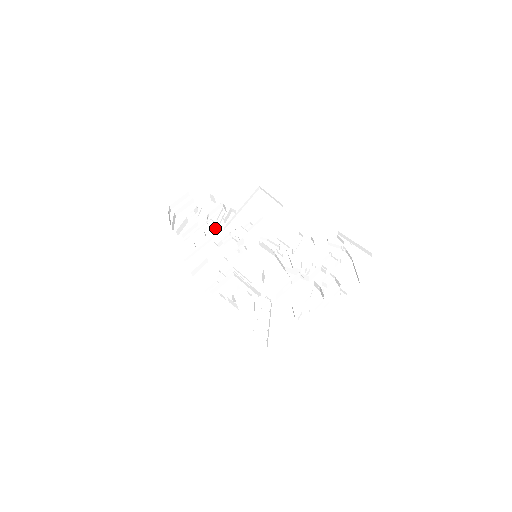
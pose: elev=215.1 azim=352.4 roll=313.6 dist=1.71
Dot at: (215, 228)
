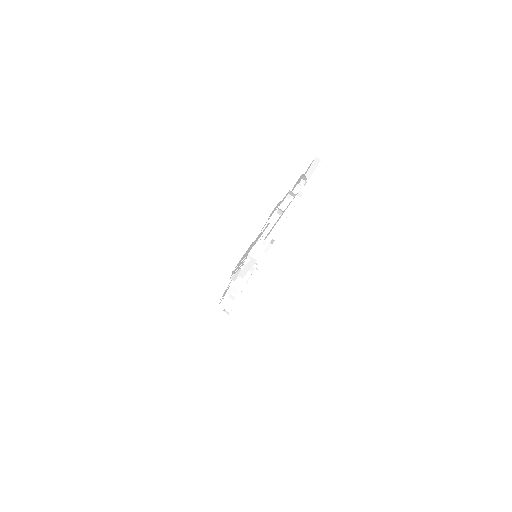
Dot at: occluded
